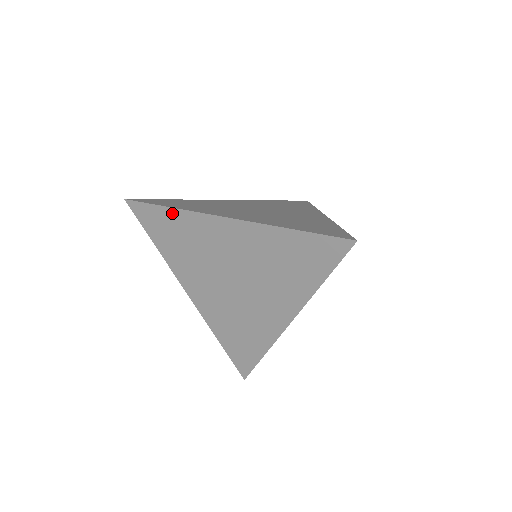
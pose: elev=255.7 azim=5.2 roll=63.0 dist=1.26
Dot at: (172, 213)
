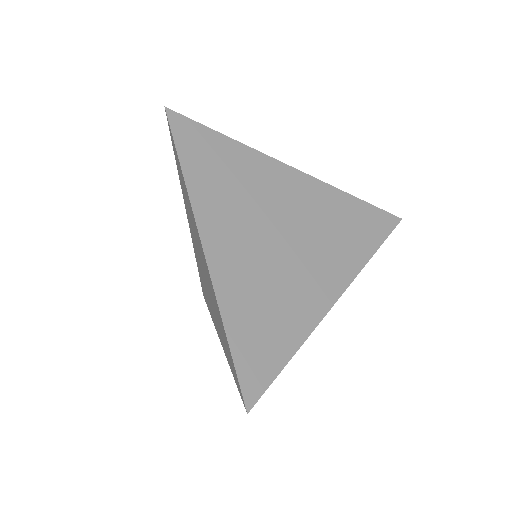
Dot at: (183, 176)
